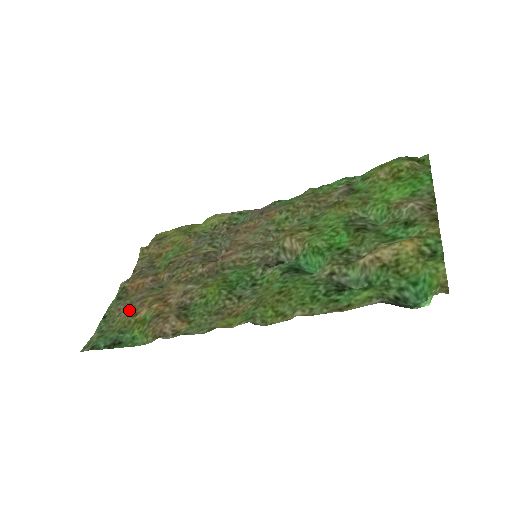
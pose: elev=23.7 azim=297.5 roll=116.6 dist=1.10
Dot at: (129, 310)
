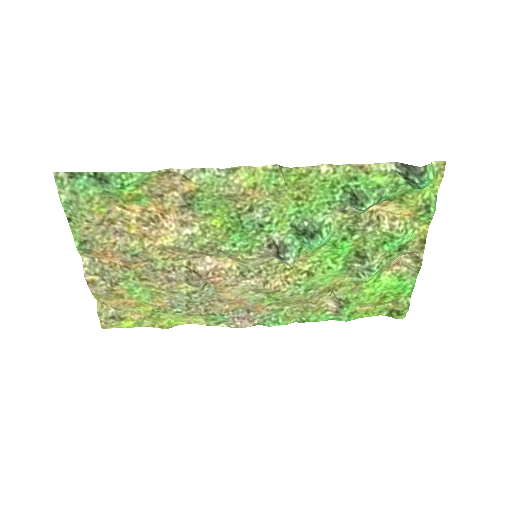
Dot at: (108, 220)
